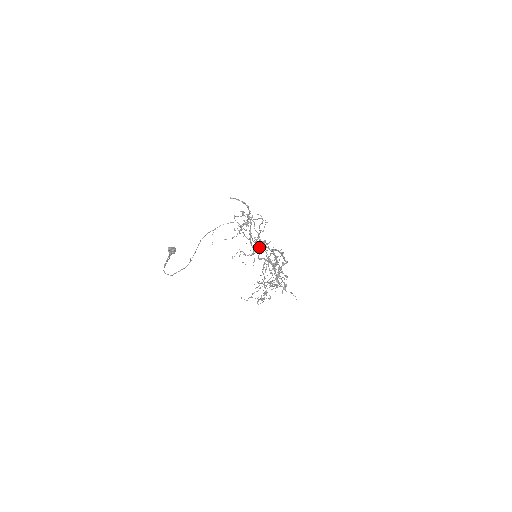
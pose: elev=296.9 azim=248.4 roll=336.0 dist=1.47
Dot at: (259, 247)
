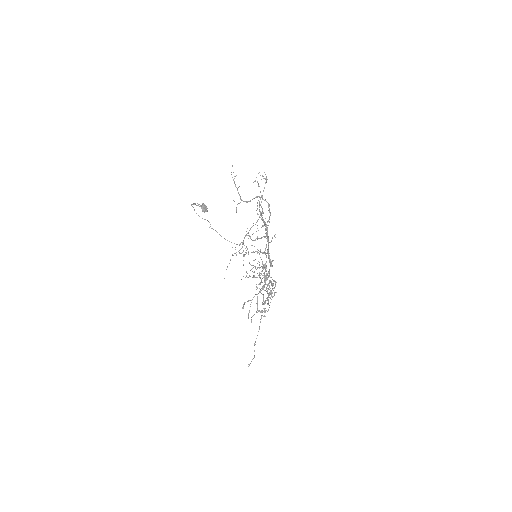
Dot at: (266, 288)
